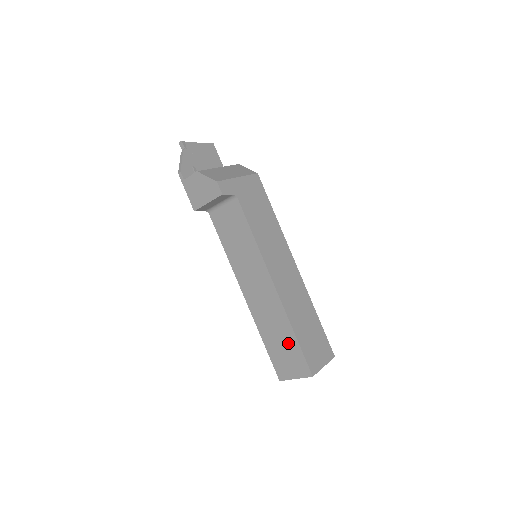
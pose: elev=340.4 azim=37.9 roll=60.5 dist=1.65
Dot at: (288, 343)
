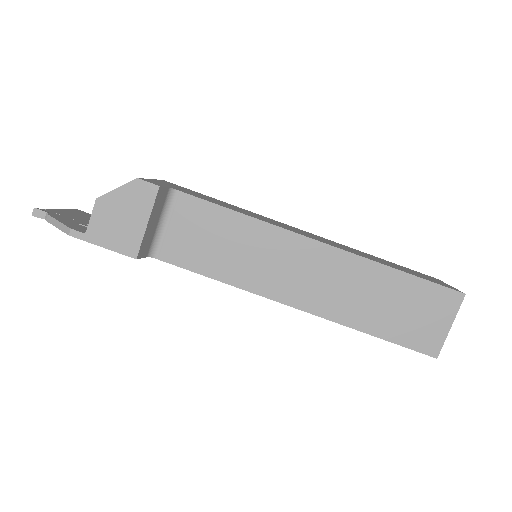
Dot at: (401, 292)
